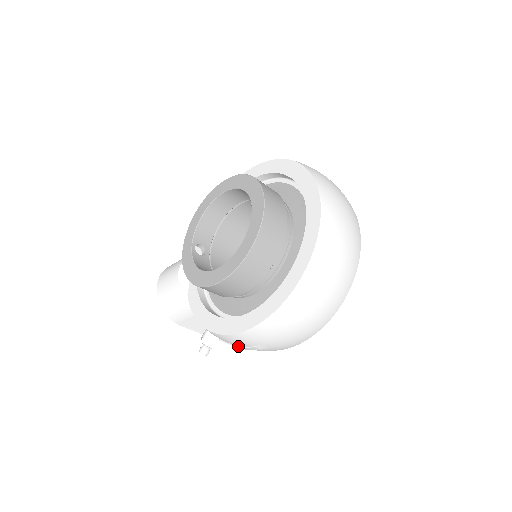
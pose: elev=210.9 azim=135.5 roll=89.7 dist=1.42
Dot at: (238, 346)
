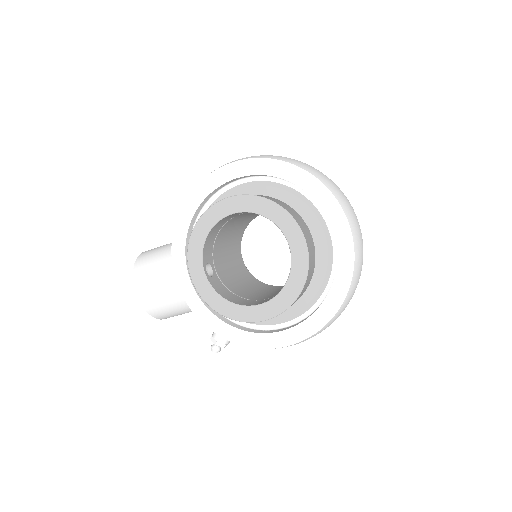
Dot at: occluded
